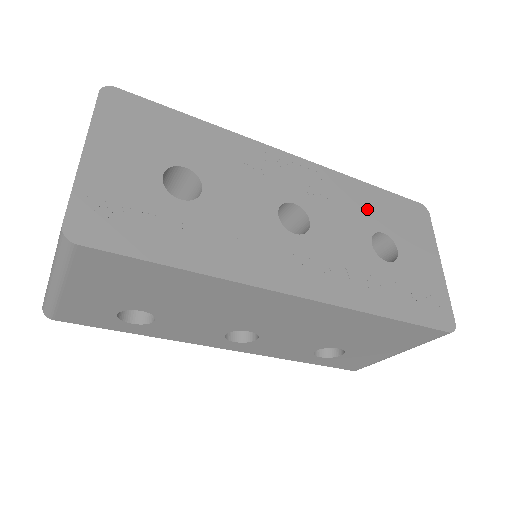
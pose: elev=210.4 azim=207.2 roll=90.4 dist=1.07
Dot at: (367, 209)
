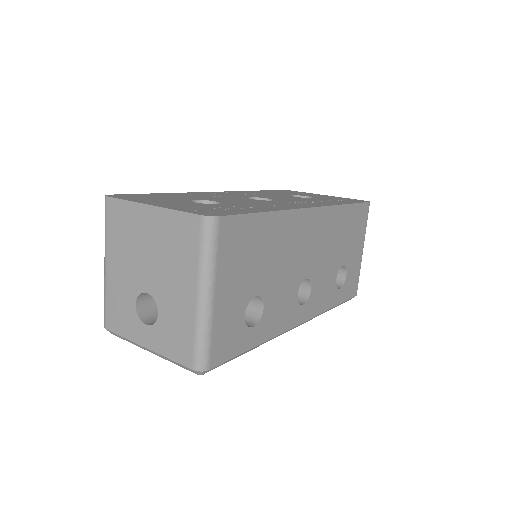
Dot at: occluded
